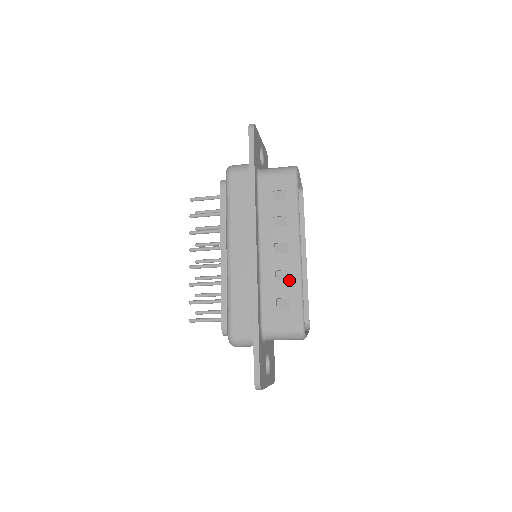
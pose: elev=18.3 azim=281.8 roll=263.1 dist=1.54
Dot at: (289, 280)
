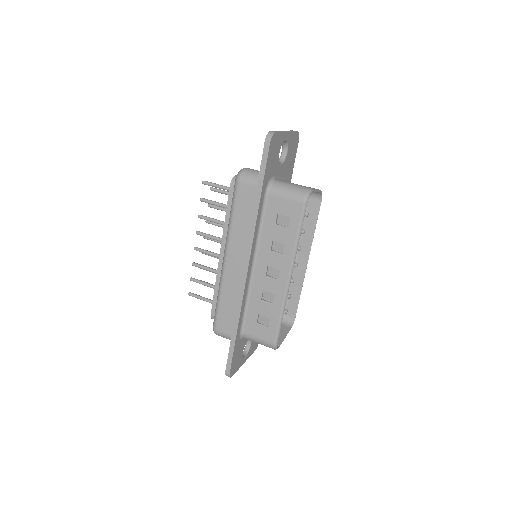
Dot at: (273, 303)
